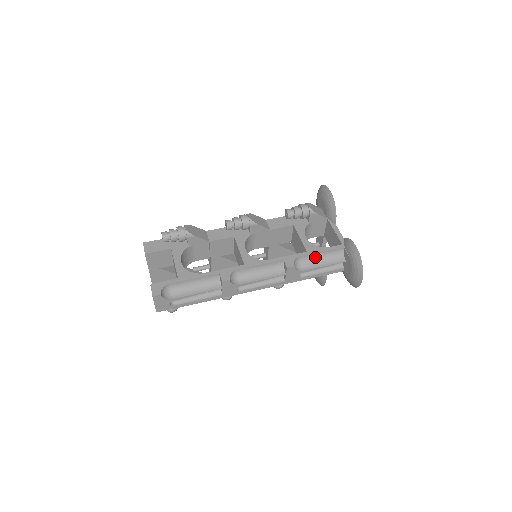
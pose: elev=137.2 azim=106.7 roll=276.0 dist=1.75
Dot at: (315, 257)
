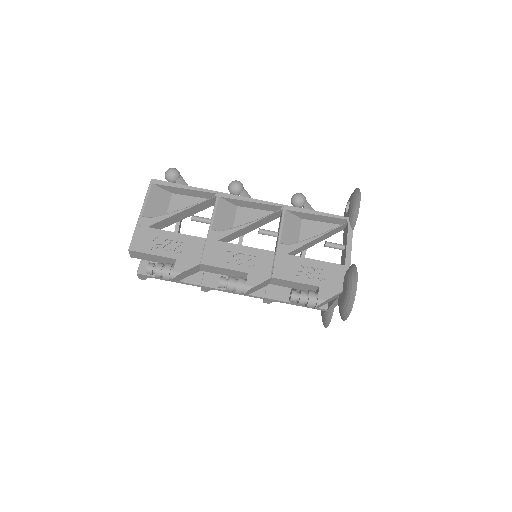
Dot at: occluded
